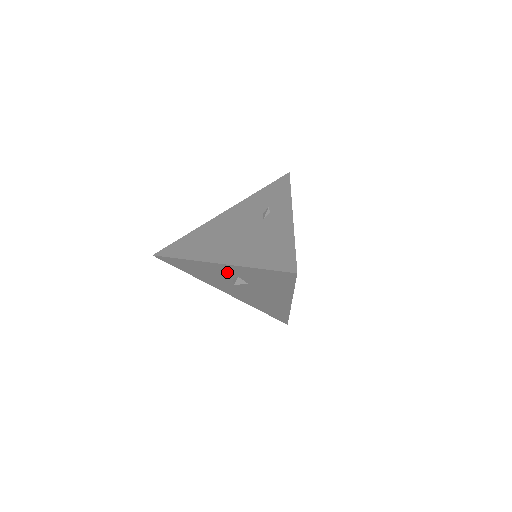
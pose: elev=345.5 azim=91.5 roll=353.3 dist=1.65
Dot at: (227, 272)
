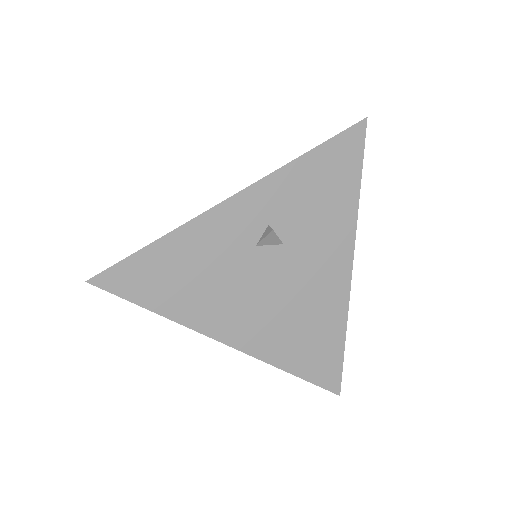
Dot at: (249, 223)
